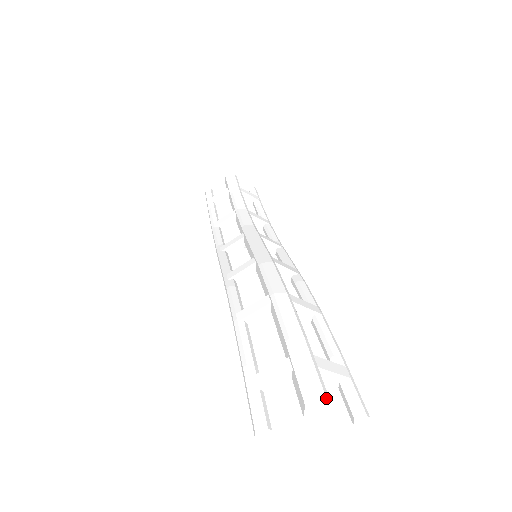
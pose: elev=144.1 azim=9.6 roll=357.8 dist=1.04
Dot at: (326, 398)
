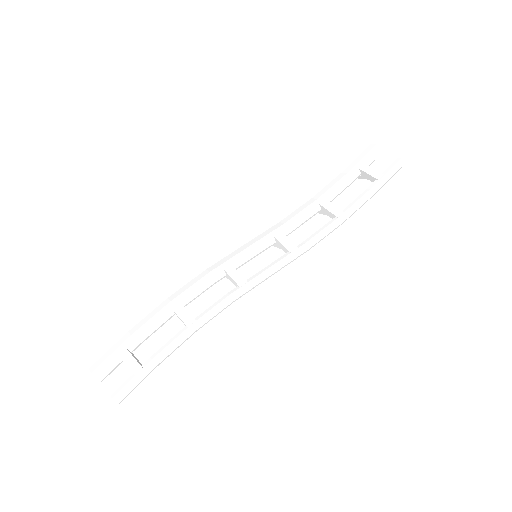
Dot at: (92, 372)
